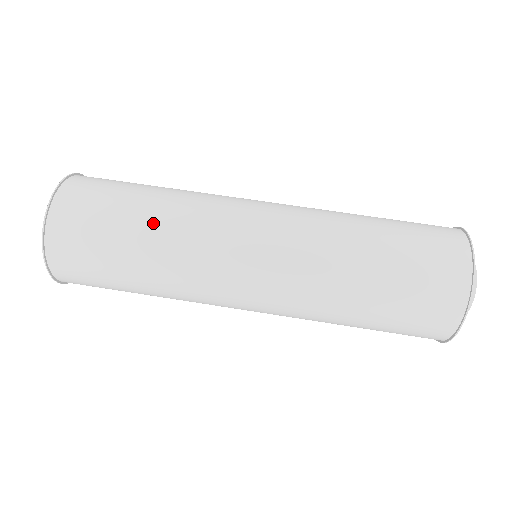
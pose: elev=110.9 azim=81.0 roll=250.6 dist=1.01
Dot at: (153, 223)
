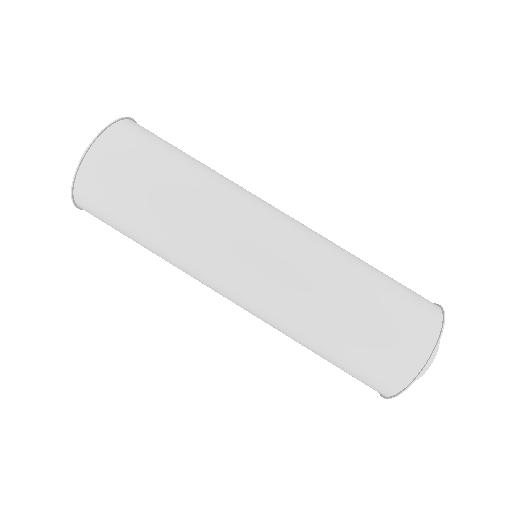
Dot at: (155, 237)
